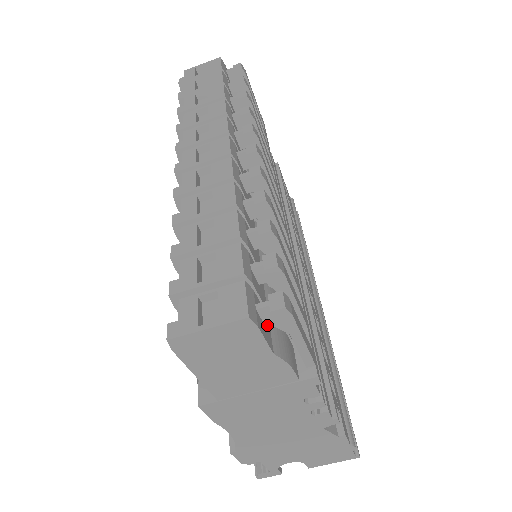
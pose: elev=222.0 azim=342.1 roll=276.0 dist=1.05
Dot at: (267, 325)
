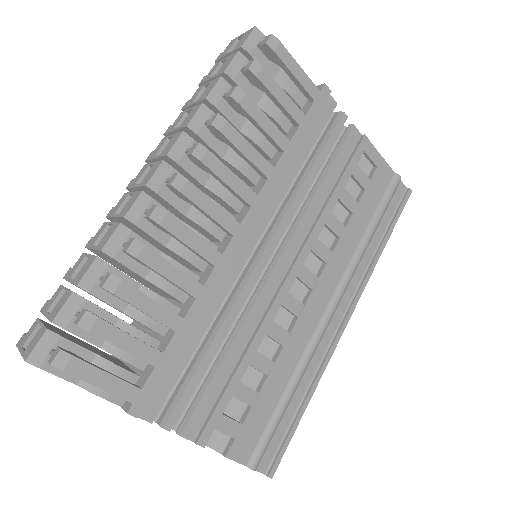
Dot at: occluded
